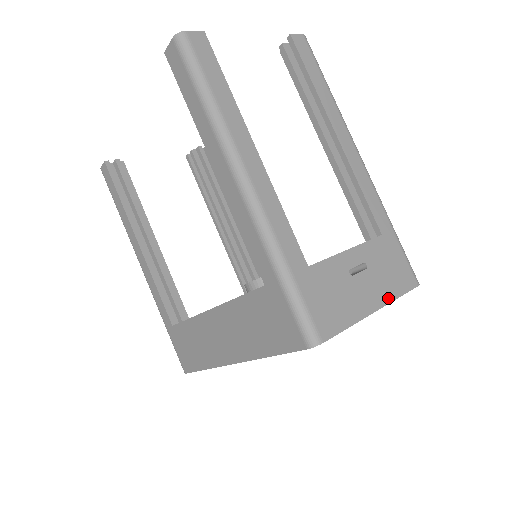
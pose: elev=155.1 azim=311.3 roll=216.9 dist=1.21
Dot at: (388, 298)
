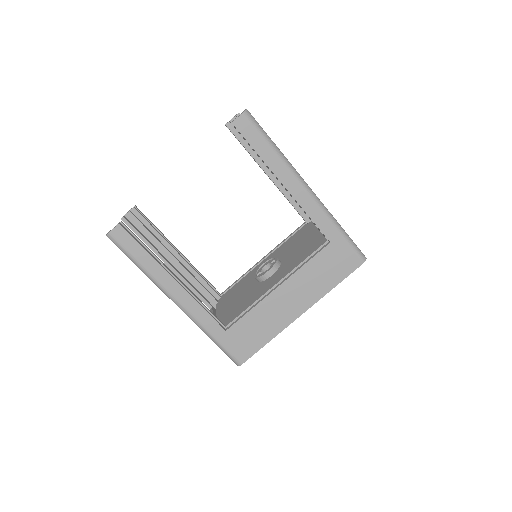
Dot at: occluded
